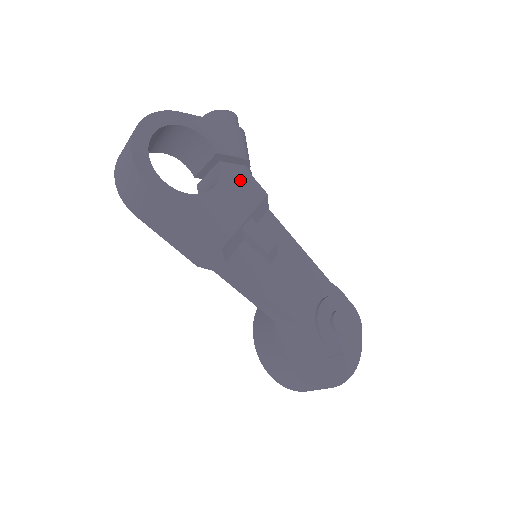
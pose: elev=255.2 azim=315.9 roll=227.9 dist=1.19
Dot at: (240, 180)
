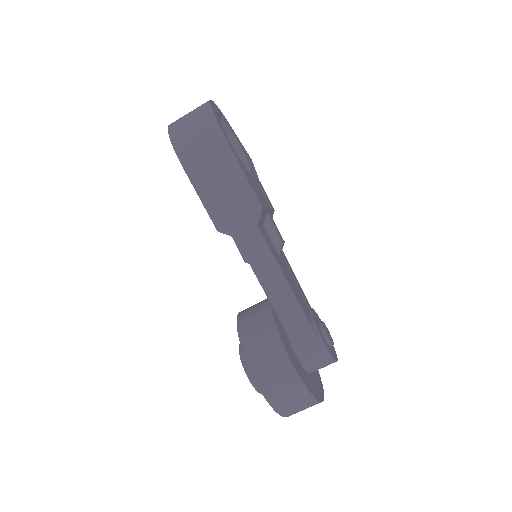
Dot at: (261, 187)
